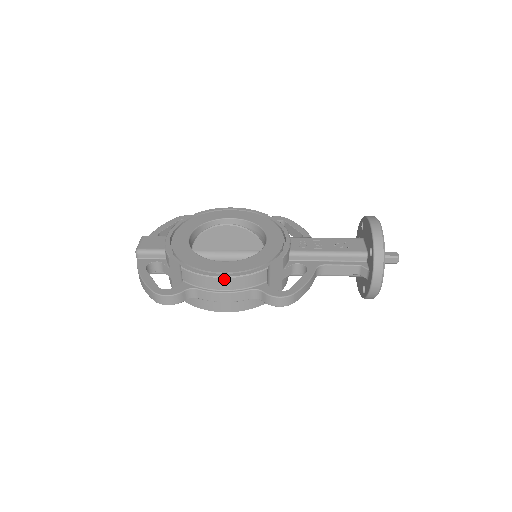
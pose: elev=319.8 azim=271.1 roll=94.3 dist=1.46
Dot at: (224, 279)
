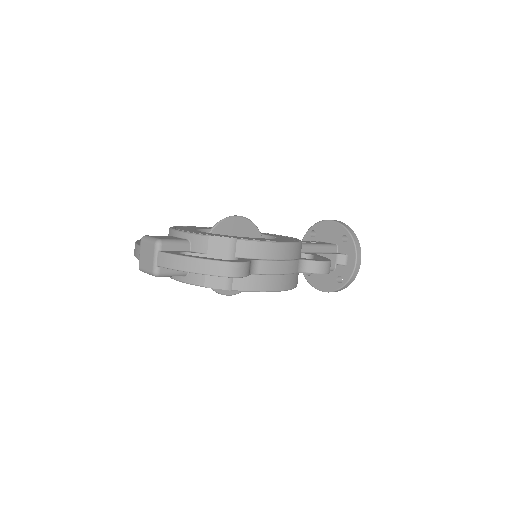
Dot at: (284, 244)
